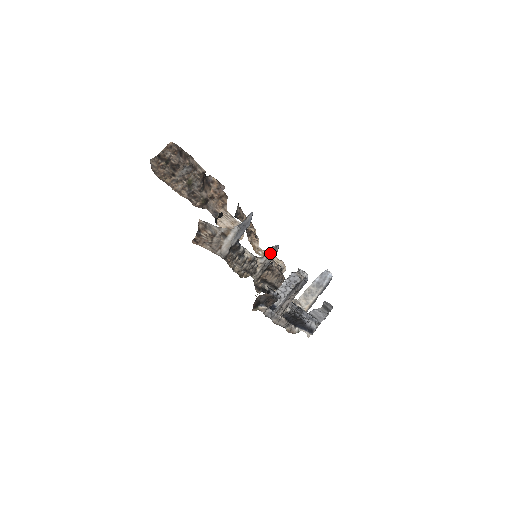
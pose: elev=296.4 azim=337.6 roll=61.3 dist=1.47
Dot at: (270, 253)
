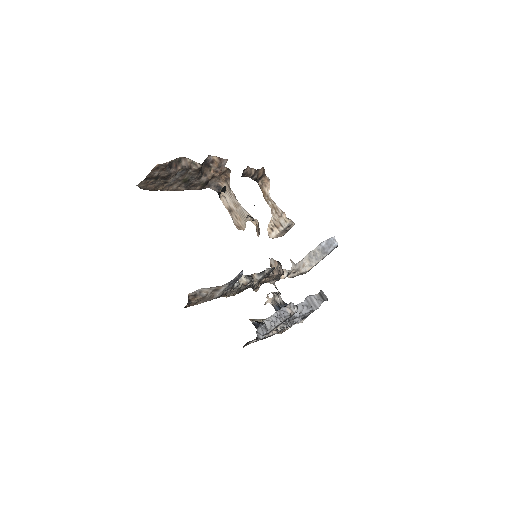
Dot at: (266, 273)
